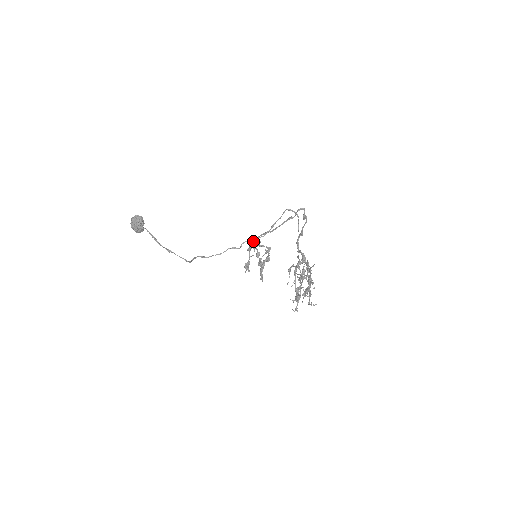
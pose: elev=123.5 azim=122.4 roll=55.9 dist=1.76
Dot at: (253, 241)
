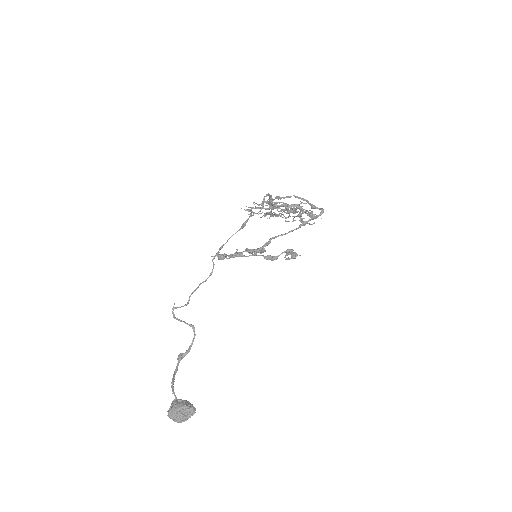
Dot at: occluded
